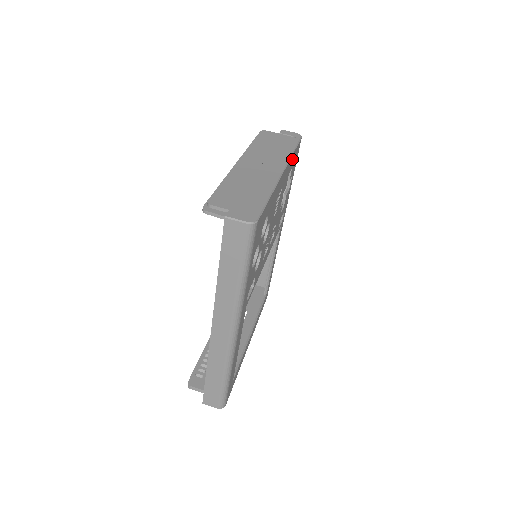
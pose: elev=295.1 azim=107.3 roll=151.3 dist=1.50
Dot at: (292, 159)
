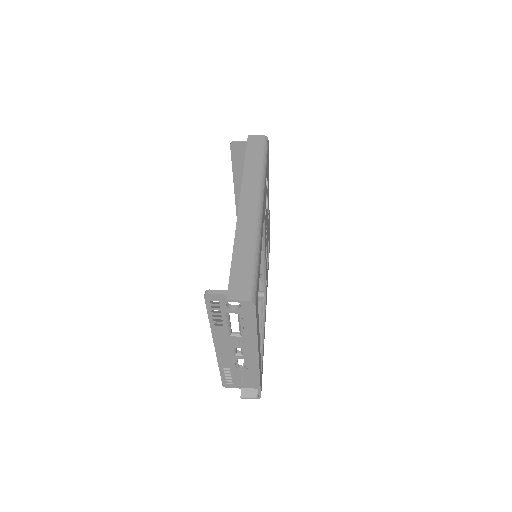
Dot at: (269, 228)
